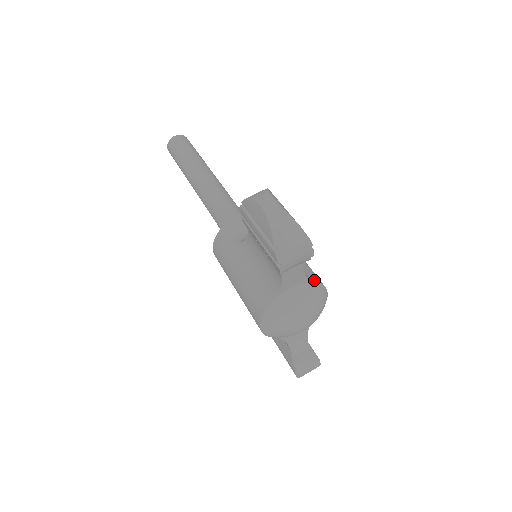
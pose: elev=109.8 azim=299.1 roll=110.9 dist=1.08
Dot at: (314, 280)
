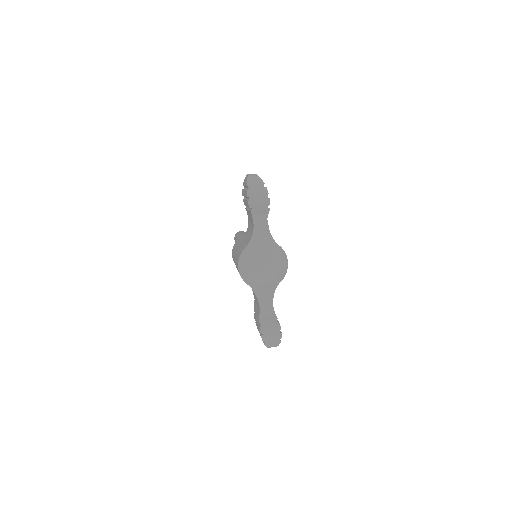
Dot at: occluded
